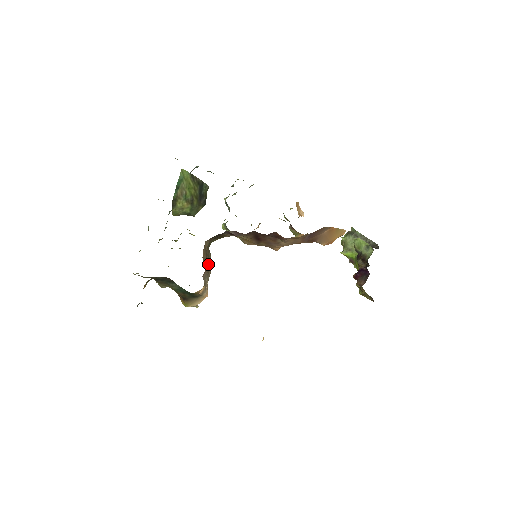
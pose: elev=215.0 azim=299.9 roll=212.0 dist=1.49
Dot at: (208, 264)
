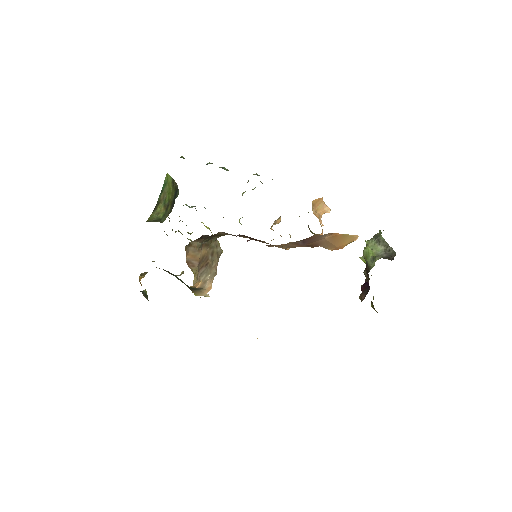
Dot at: (208, 260)
